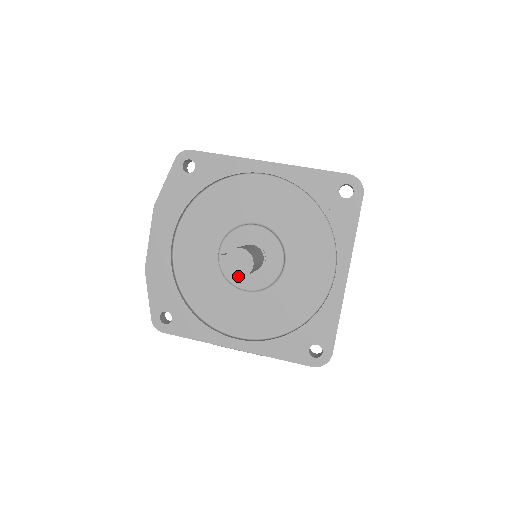
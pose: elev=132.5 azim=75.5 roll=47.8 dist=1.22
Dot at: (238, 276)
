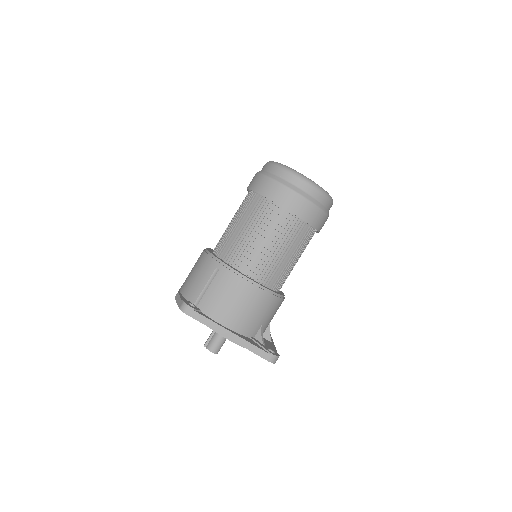
Dot at: occluded
